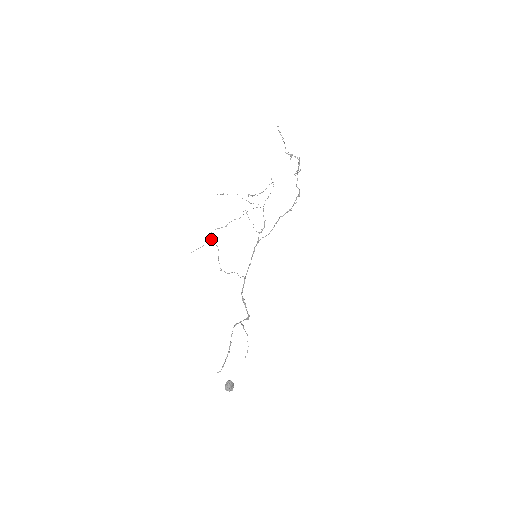
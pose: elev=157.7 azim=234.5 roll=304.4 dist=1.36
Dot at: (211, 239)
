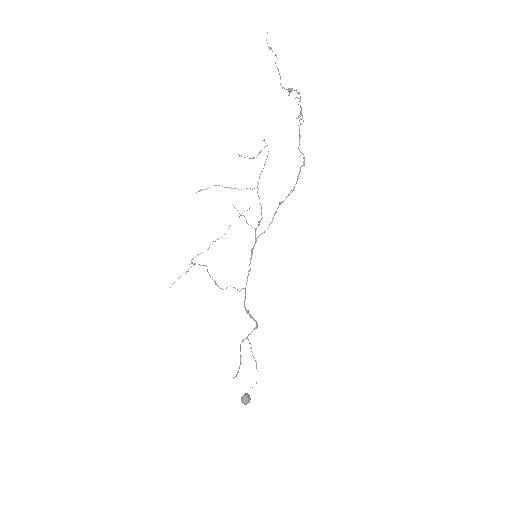
Dot at: (193, 264)
